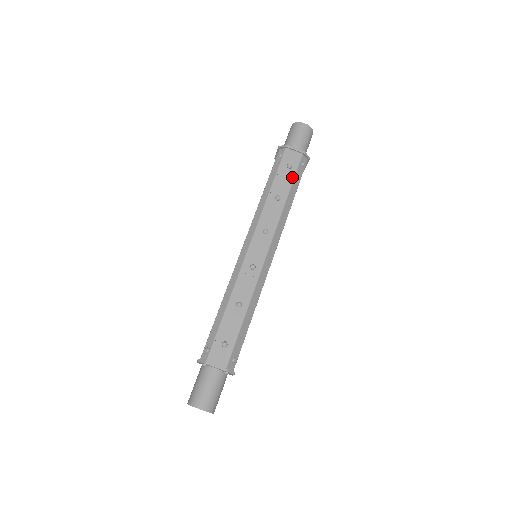
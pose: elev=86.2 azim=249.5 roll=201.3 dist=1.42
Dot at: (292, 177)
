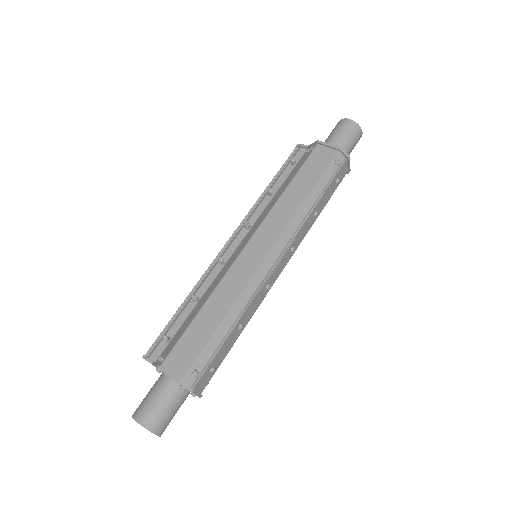
Dot at: (332, 194)
